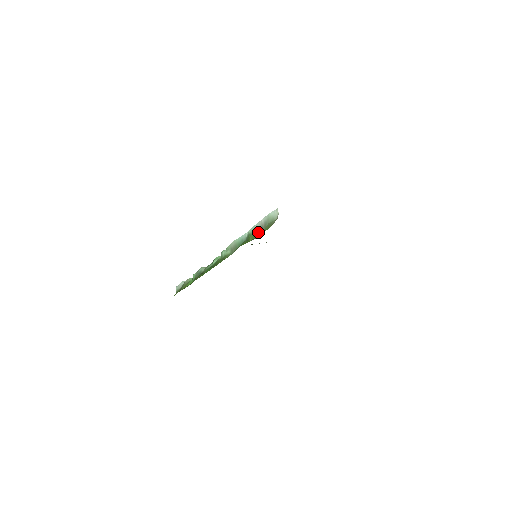
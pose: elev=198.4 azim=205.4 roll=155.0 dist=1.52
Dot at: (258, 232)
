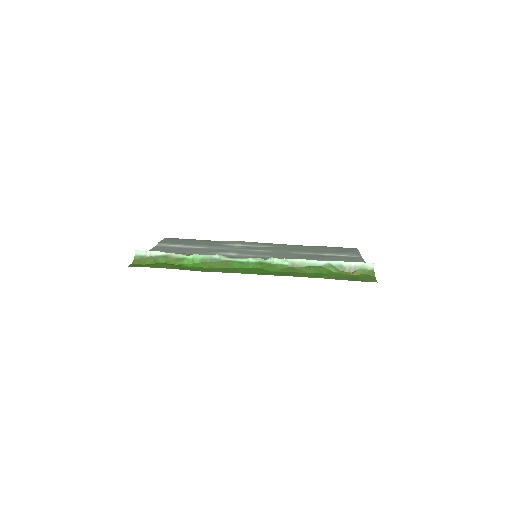
Dot at: (344, 268)
